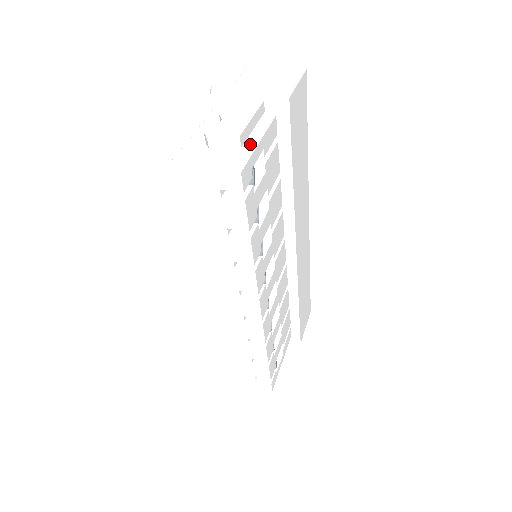
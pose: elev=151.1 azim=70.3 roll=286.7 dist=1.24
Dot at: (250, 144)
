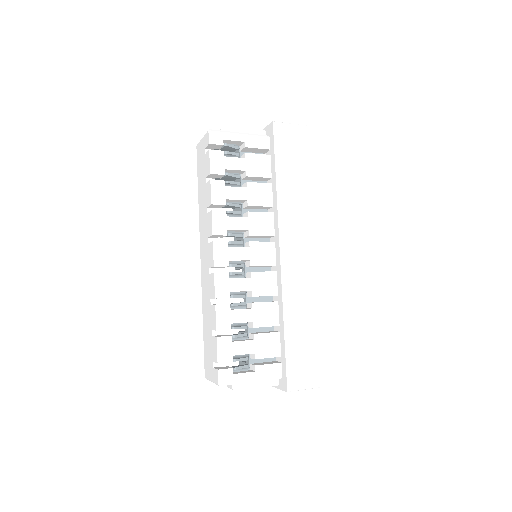
Dot at: (232, 132)
